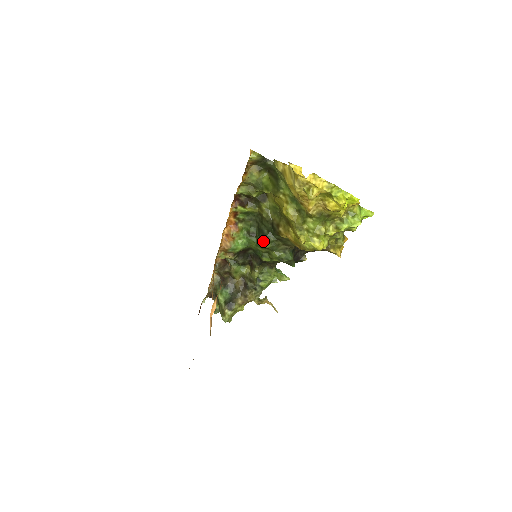
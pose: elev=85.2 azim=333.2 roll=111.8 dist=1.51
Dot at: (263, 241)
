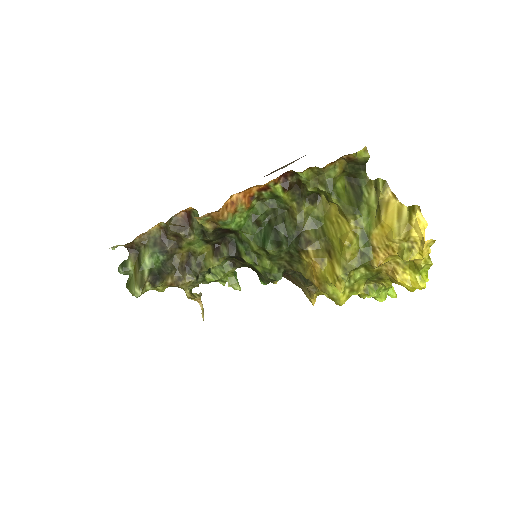
Dot at: (273, 243)
